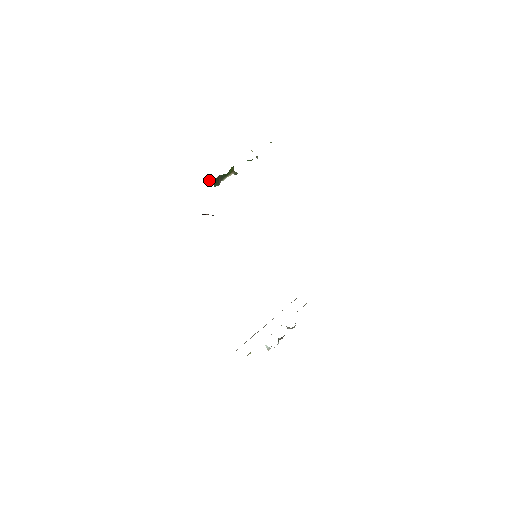
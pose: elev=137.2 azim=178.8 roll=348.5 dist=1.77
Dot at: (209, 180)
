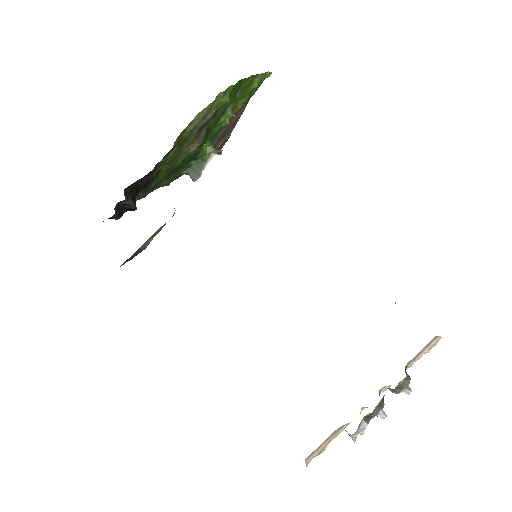
Dot at: (179, 174)
